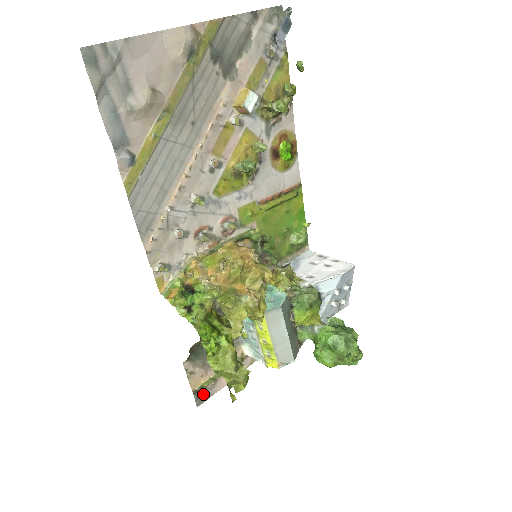
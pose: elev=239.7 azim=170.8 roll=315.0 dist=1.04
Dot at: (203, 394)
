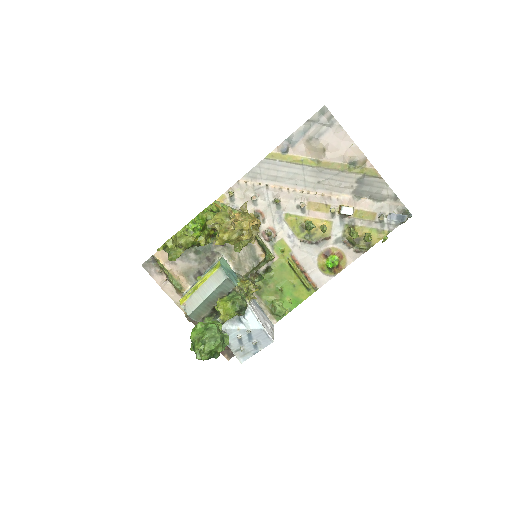
Dot at: (151, 266)
